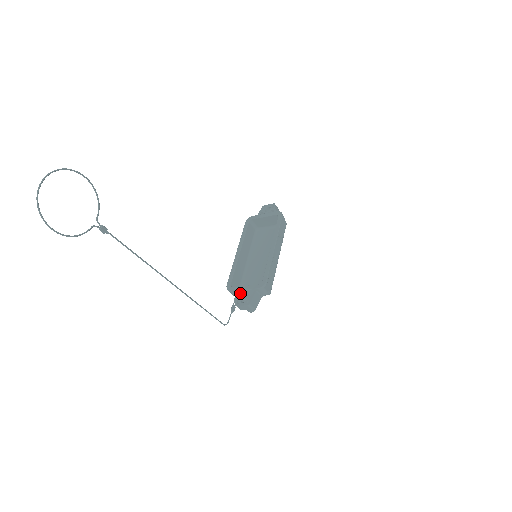
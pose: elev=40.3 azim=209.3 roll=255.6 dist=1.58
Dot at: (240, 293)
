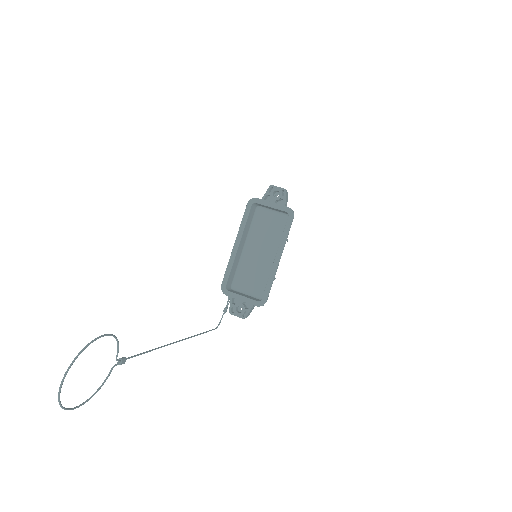
Dot at: (235, 298)
